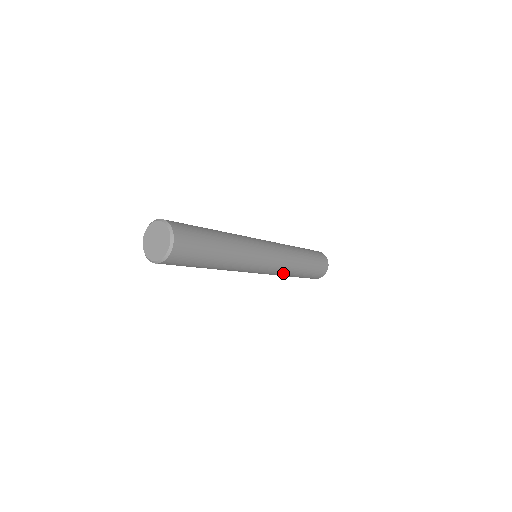
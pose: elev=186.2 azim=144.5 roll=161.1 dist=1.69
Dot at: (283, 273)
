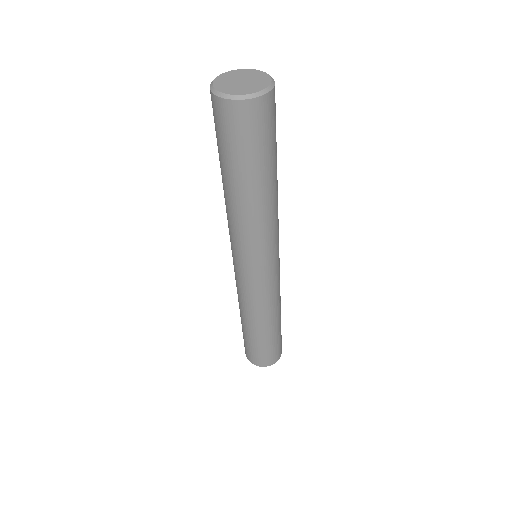
Dot at: (247, 305)
